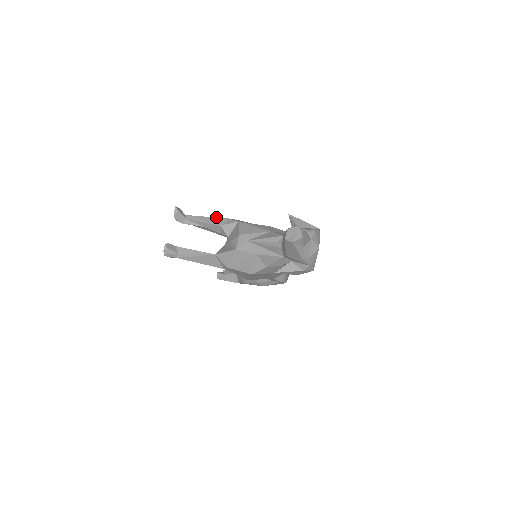
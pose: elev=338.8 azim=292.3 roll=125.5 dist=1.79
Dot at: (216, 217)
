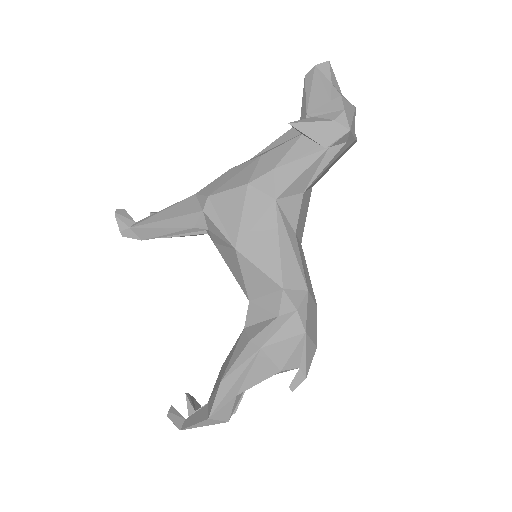
Dot at: occluded
